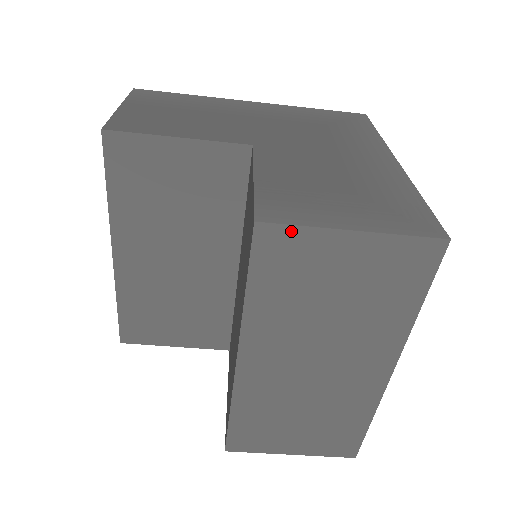
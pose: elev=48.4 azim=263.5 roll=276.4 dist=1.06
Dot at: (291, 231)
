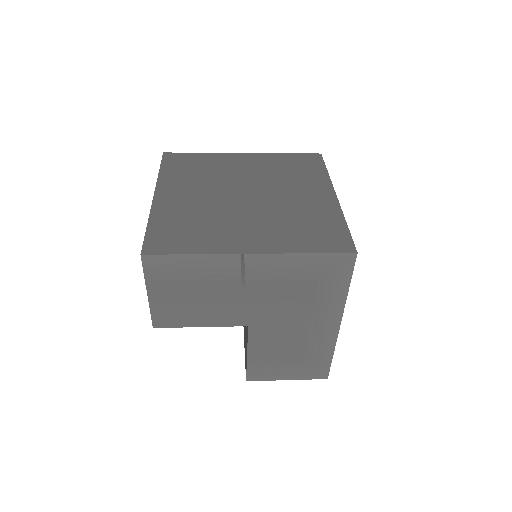
Dot at: (261, 378)
